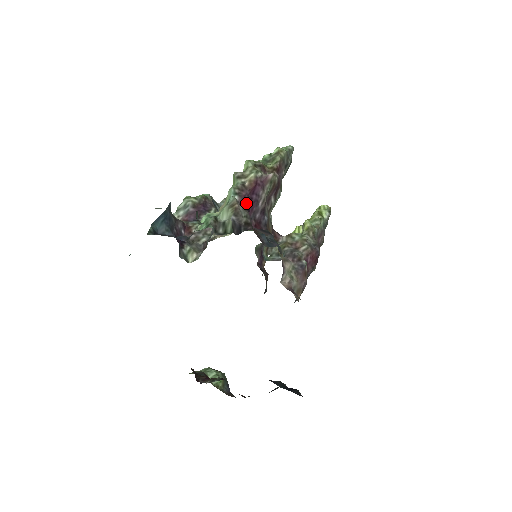
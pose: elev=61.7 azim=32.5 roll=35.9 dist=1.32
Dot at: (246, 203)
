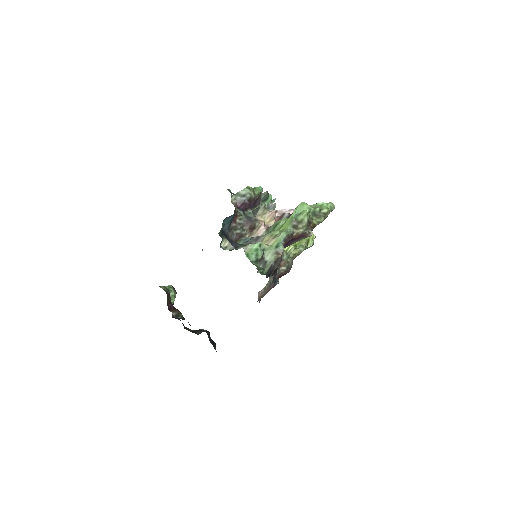
Dot at: occluded
